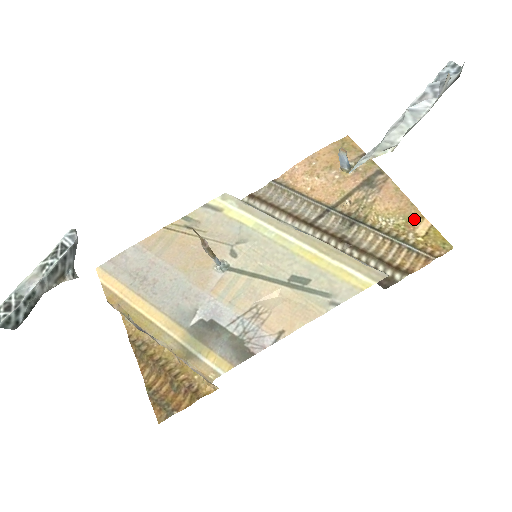
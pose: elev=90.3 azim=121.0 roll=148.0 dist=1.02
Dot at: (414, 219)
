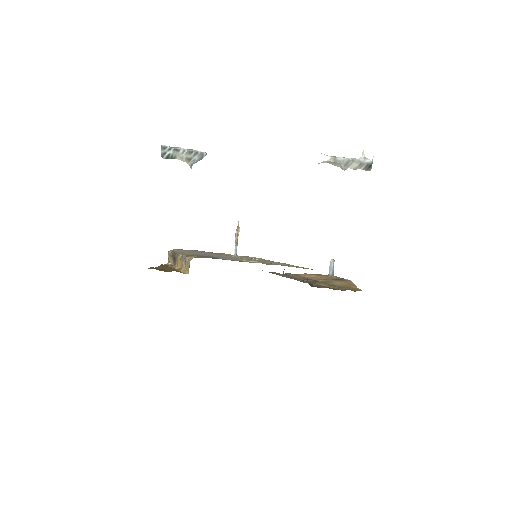
Dot at: (351, 287)
